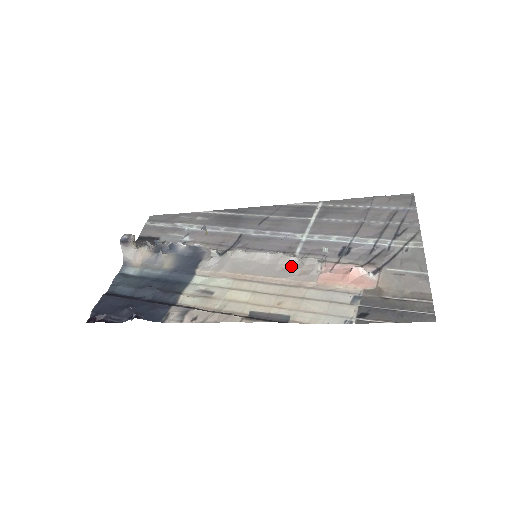
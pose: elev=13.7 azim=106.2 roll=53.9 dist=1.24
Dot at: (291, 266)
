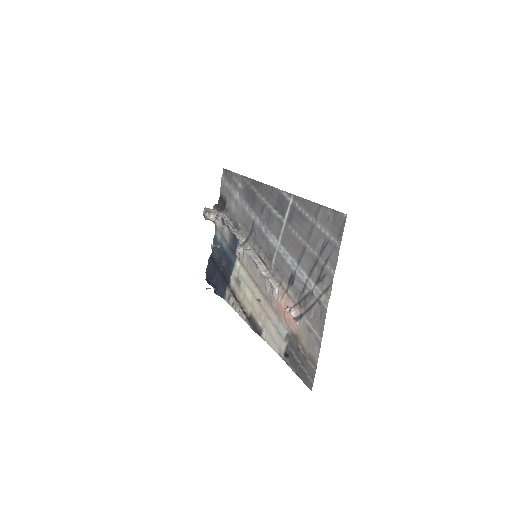
Dot at: (266, 281)
